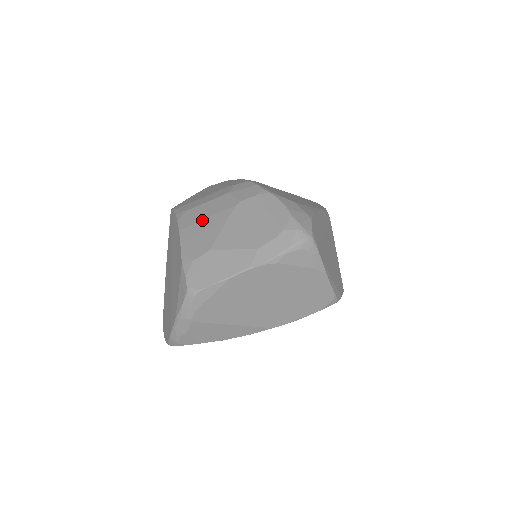
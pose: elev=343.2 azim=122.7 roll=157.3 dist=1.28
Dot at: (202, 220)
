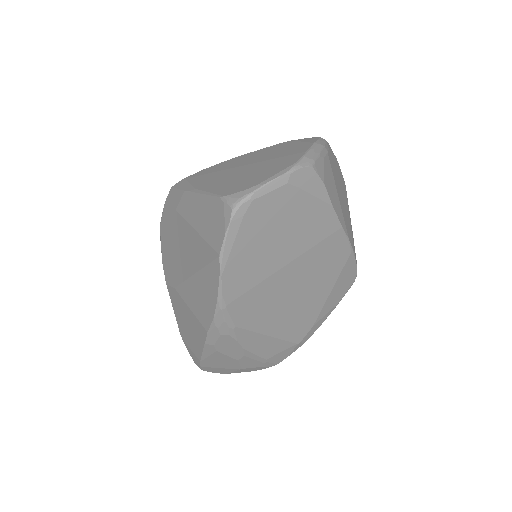
Dot at: occluded
